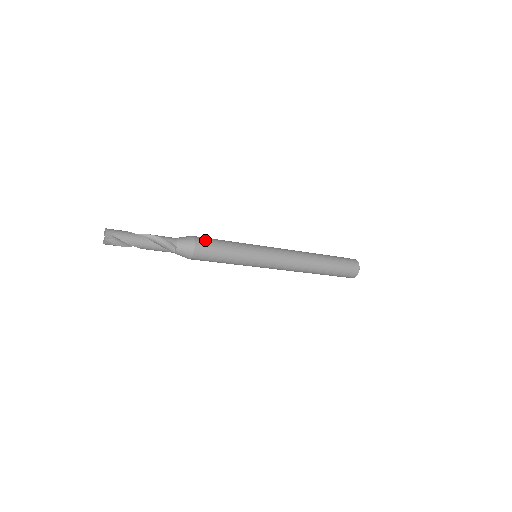
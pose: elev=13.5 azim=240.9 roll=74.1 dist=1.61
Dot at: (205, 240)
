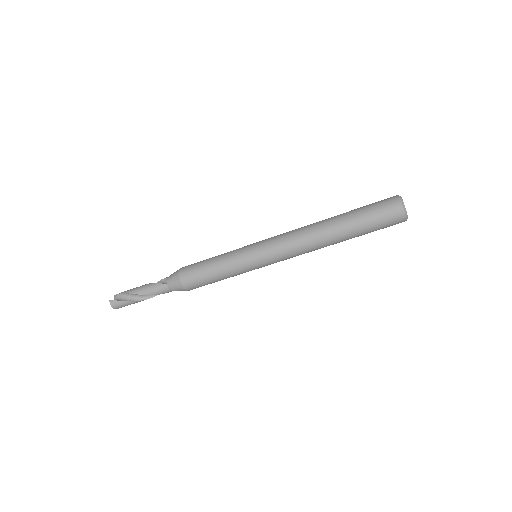
Dot at: occluded
